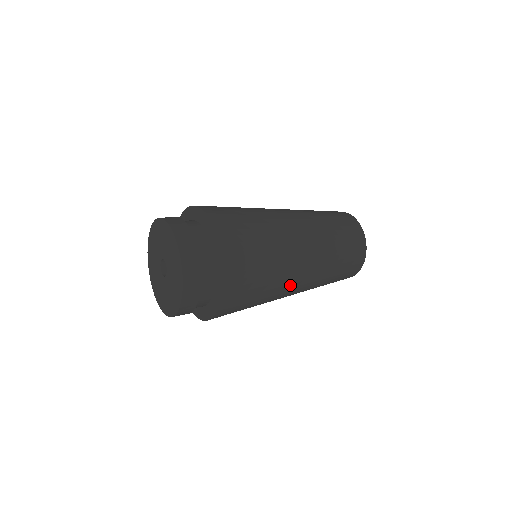
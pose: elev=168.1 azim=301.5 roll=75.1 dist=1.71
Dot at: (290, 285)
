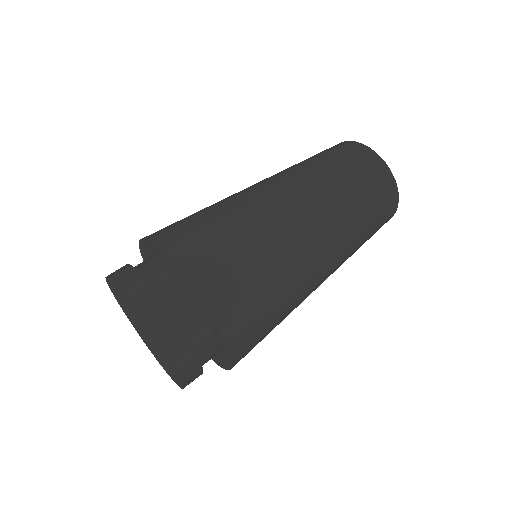
Dot at: (313, 275)
